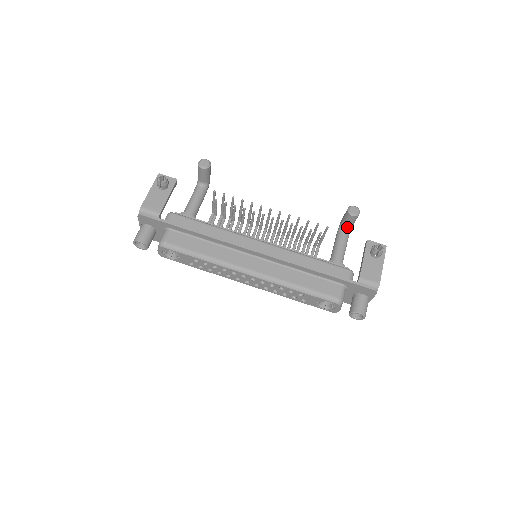
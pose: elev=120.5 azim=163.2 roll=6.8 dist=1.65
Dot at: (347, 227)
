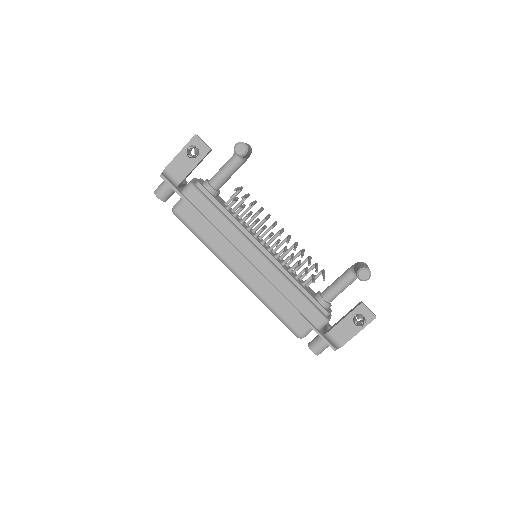
Dot at: occluded
